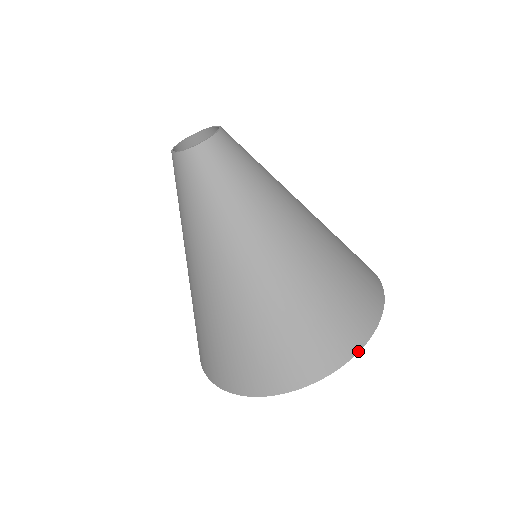
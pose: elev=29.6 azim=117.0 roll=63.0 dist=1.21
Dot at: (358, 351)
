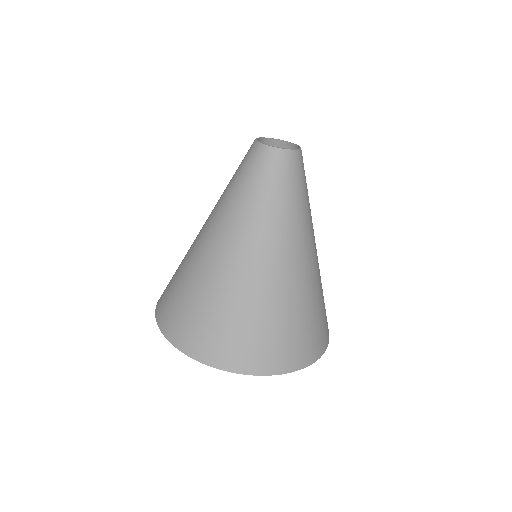
Dot at: (315, 361)
